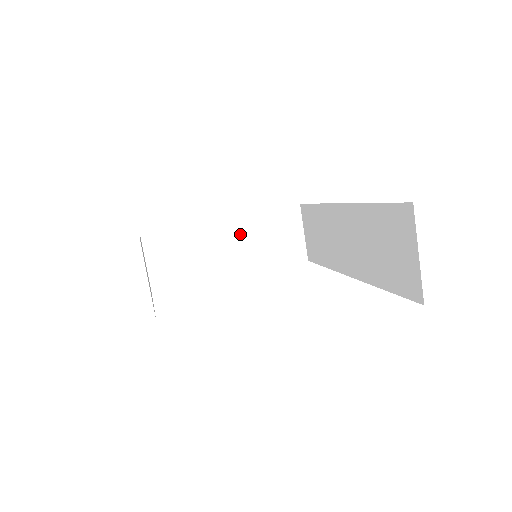
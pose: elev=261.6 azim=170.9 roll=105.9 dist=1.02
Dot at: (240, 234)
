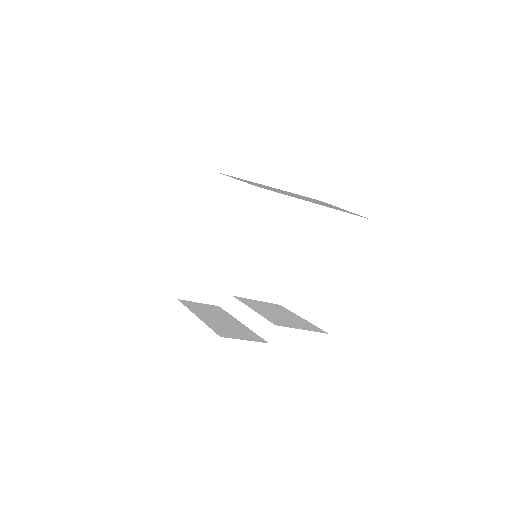
Dot at: (213, 229)
